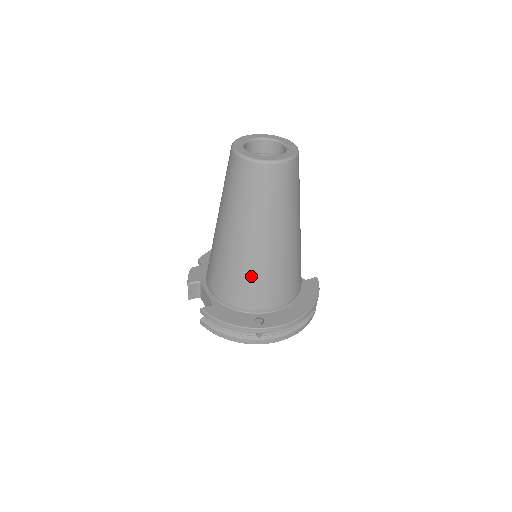
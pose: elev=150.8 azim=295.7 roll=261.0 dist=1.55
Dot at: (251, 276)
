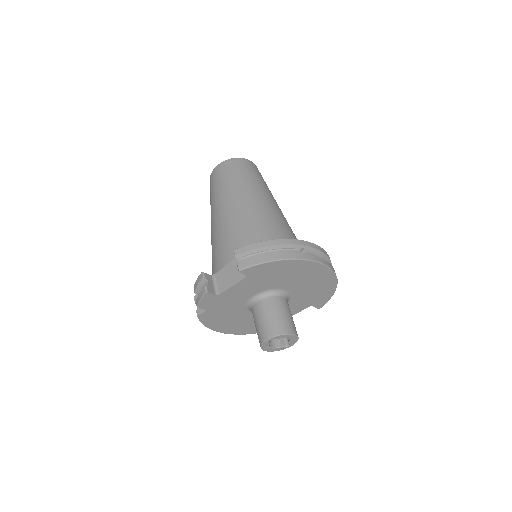
Dot at: (268, 221)
